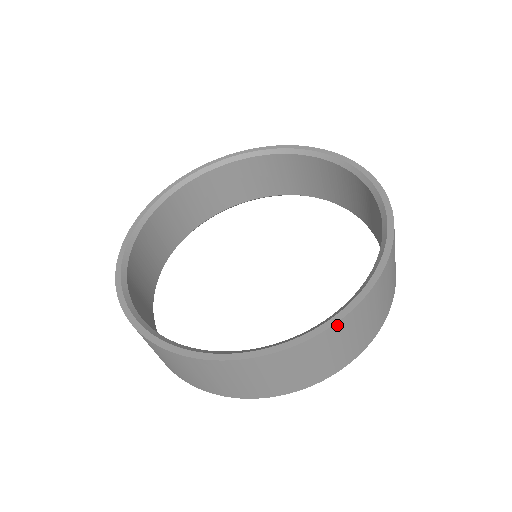
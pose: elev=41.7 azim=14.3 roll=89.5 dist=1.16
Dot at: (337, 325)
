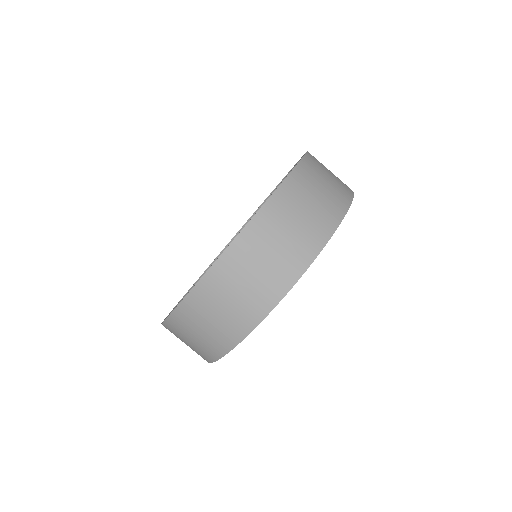
Dot at: (291, 177)
